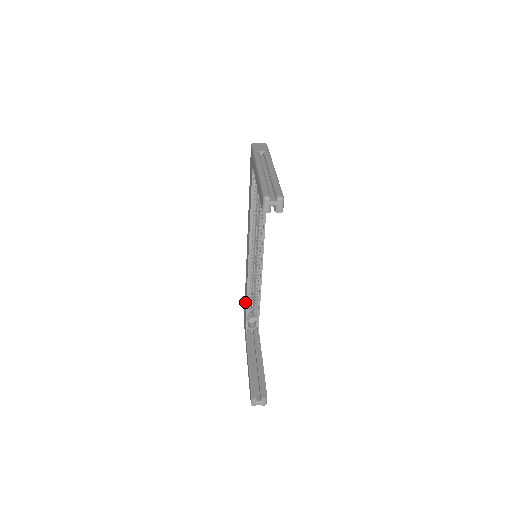
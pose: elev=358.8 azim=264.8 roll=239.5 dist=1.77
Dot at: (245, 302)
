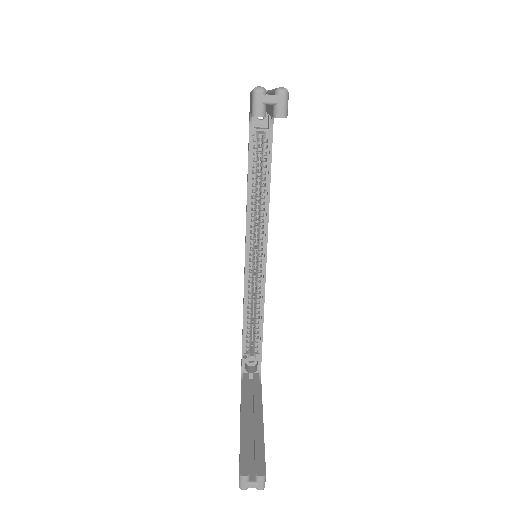
Dot at: occluded
